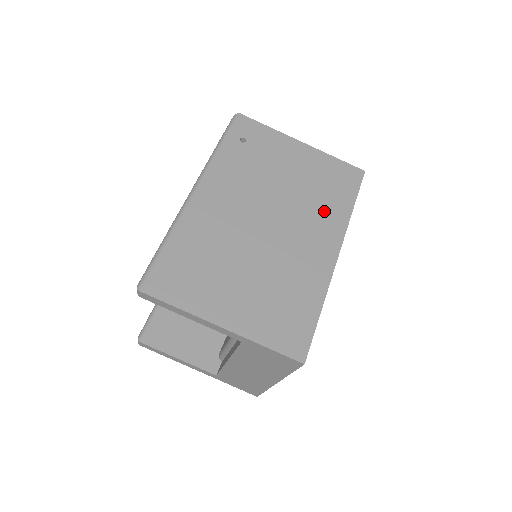
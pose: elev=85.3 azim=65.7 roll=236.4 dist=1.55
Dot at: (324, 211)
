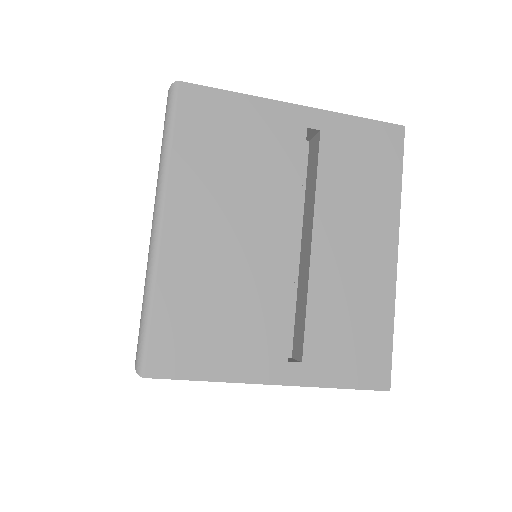
Dot at: occluded
